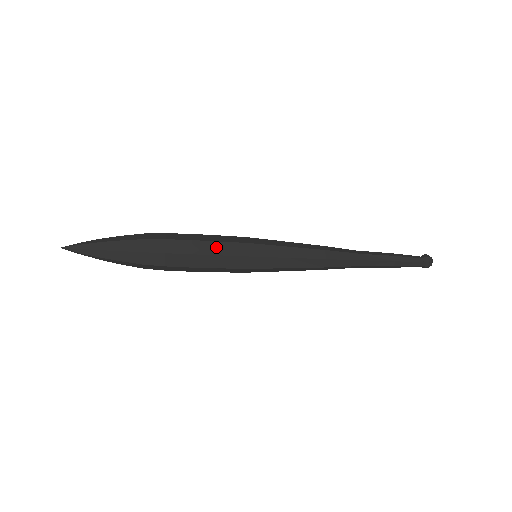
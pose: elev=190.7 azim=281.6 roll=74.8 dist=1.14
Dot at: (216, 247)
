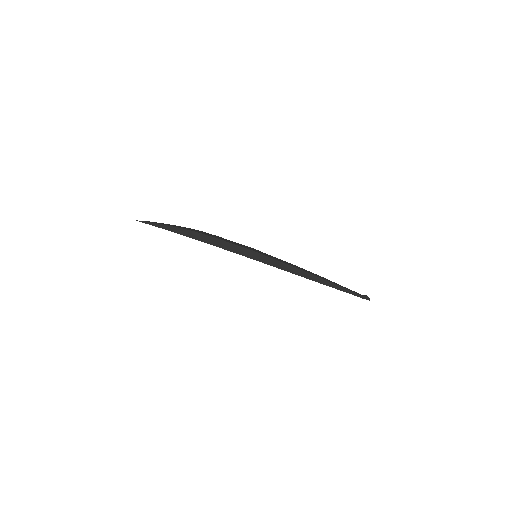
Dot at: occluded
